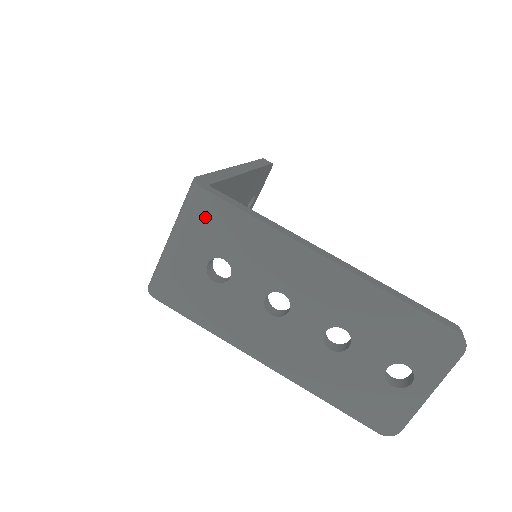
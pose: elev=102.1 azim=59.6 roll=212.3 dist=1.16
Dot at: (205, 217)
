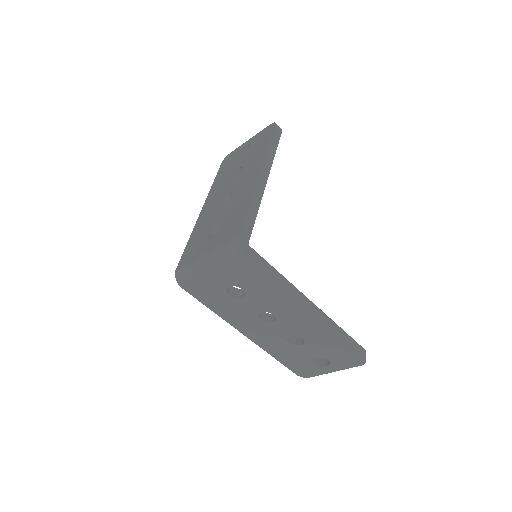
Dot at: (240, 267)
